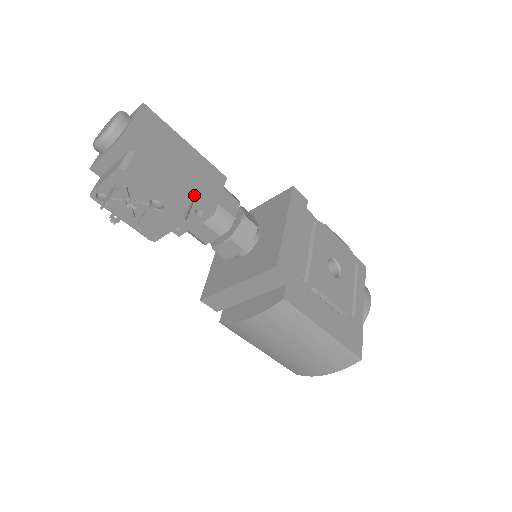
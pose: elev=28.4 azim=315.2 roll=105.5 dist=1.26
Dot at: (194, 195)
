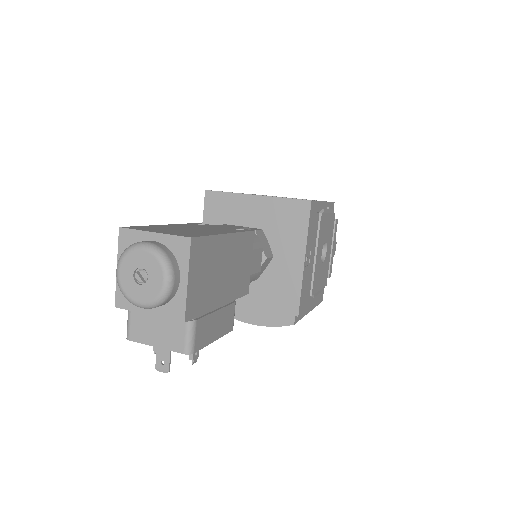
Dot at: (236, 294)
